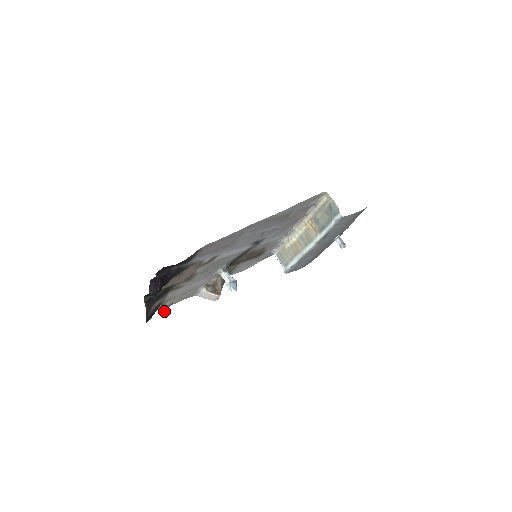
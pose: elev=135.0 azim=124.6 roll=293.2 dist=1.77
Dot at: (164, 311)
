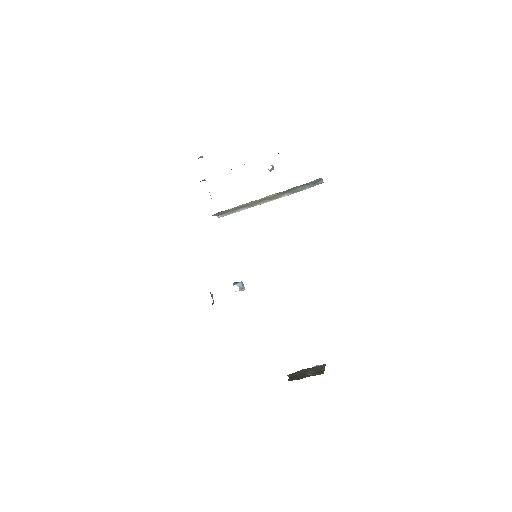
Dot at: occluded
